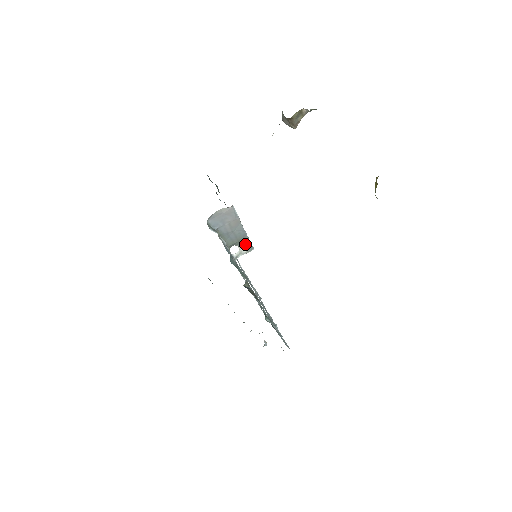
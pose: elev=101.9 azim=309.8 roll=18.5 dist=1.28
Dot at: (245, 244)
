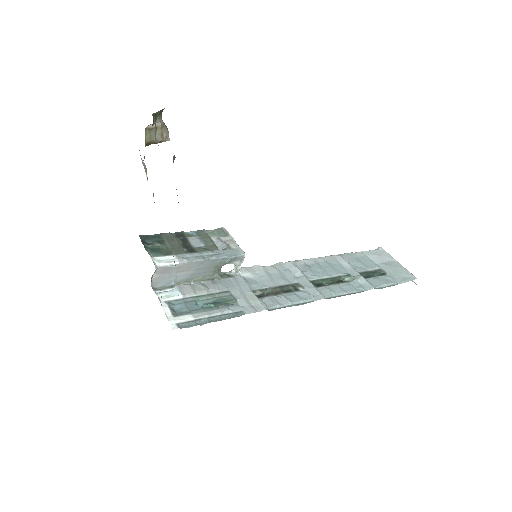
Dot at: (227, 262)
